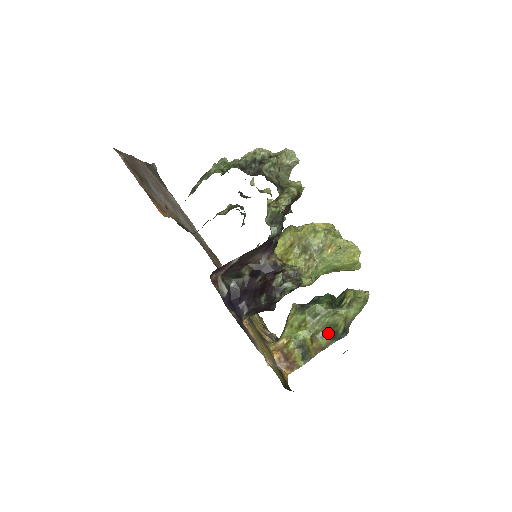
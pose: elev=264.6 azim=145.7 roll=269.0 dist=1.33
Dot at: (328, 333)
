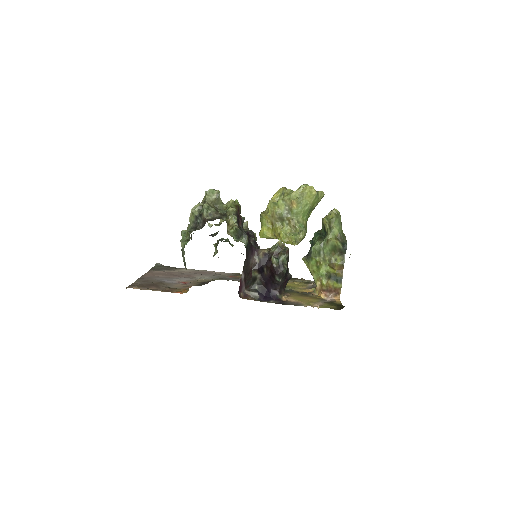
Dot at: (336, 255)
